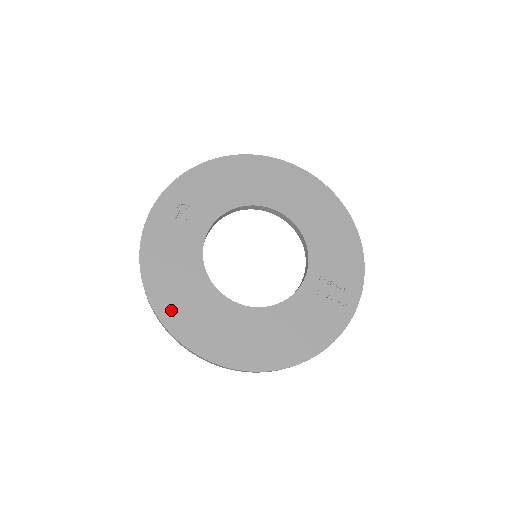
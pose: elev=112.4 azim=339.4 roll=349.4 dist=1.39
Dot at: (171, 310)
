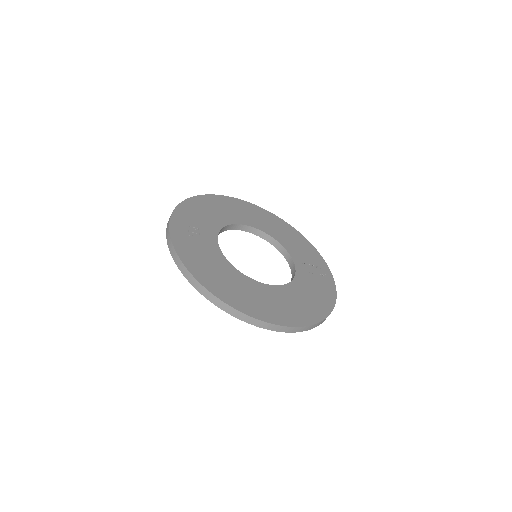
Dot at: (230, 296)
